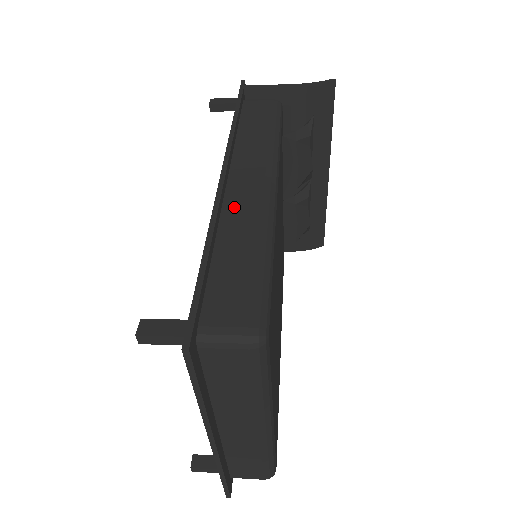
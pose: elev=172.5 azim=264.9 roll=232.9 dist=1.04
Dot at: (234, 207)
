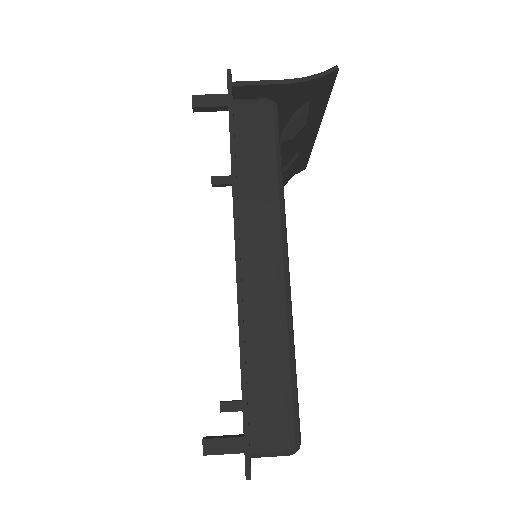
Dot at: (254, 304)
